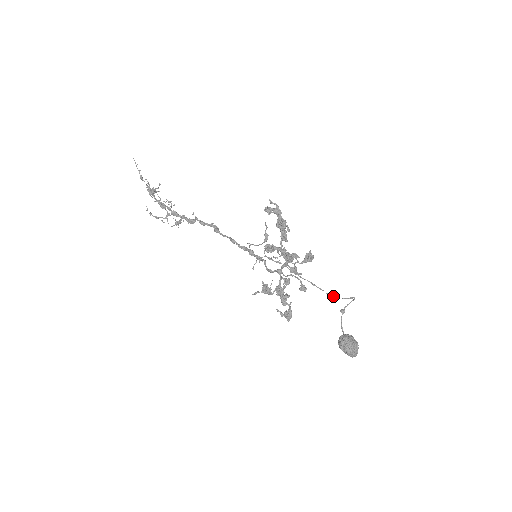
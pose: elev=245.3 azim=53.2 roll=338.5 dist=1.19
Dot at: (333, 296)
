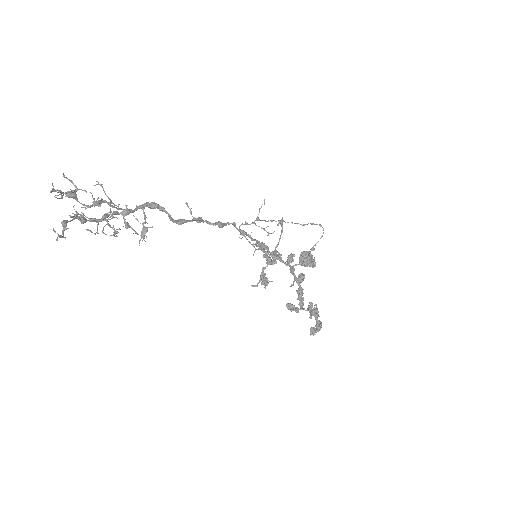
Dot at: occluded
